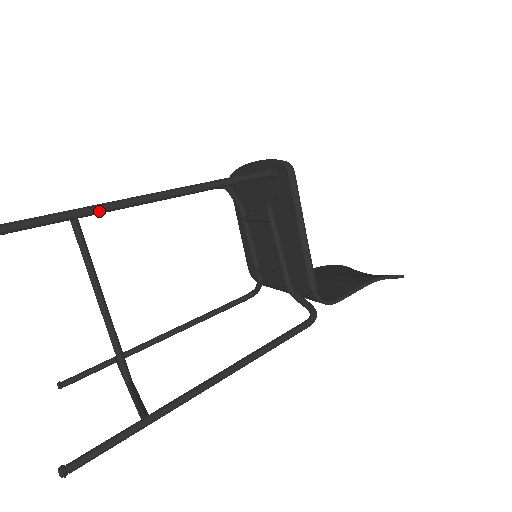
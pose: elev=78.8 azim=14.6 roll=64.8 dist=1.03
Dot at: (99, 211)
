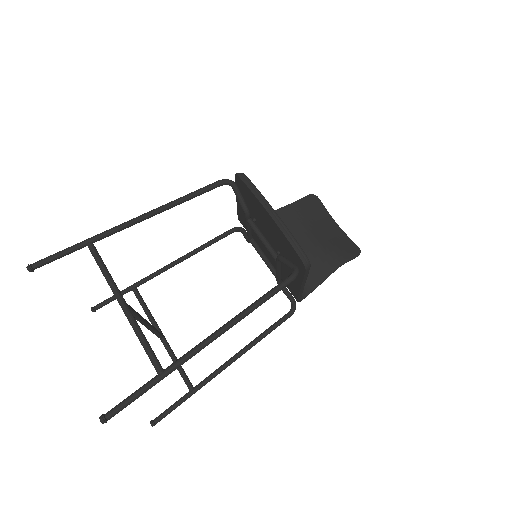
Dot at: occluded
